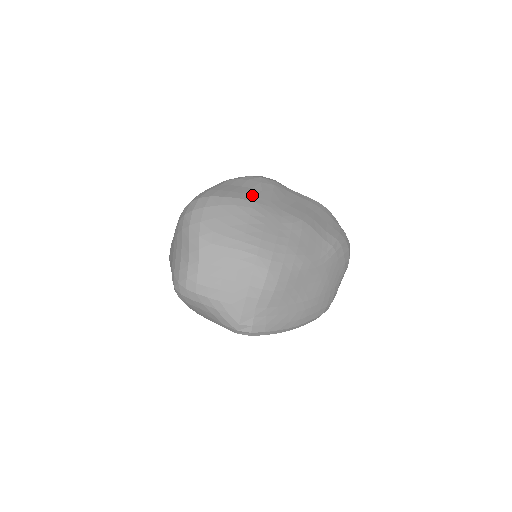
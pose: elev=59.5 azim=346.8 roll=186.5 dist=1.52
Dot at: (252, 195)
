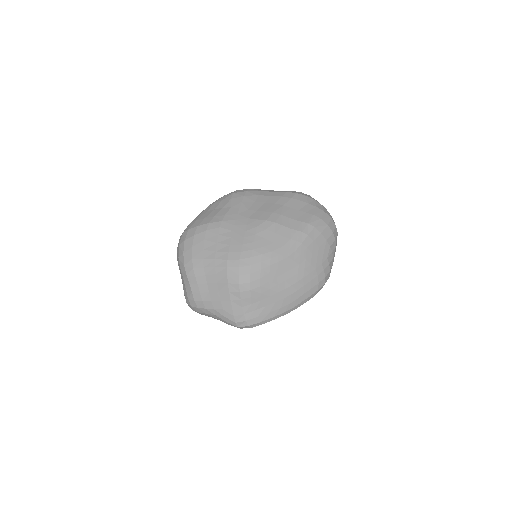
Dot at: (221, 215)
